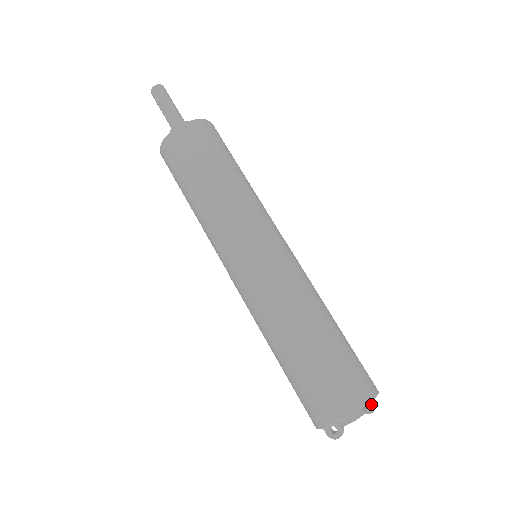
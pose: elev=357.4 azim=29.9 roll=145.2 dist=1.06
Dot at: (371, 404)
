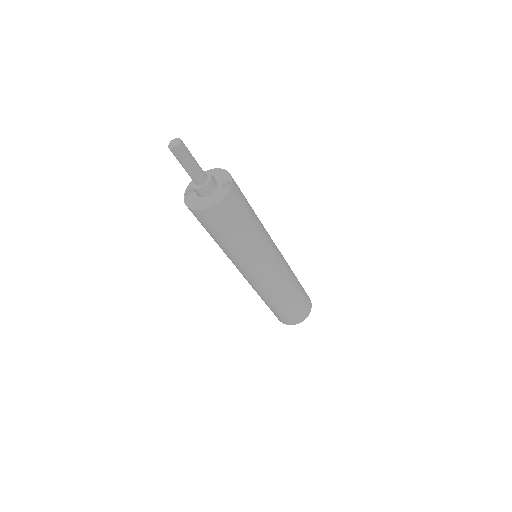
Dot at: occluded
